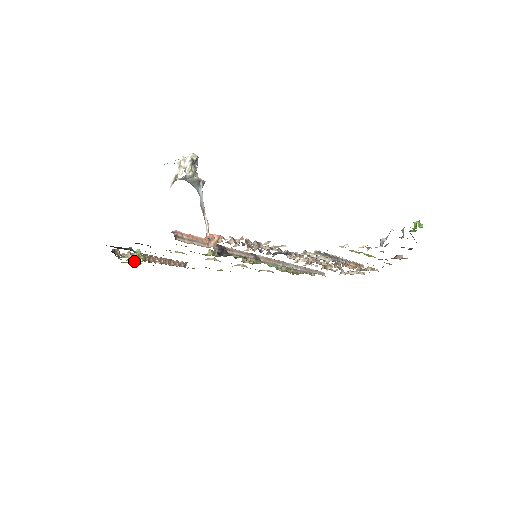
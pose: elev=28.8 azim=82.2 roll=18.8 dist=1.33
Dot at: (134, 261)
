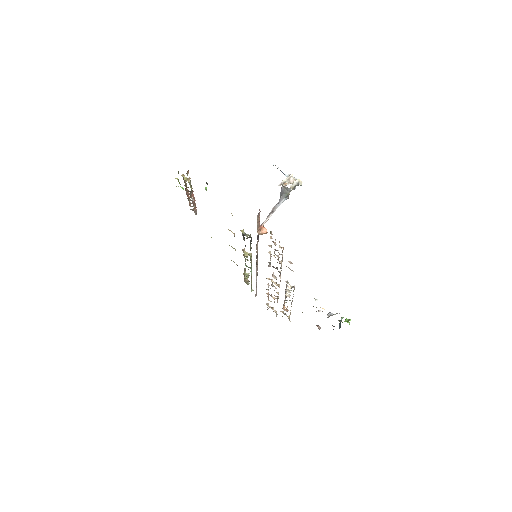
Dot at: occluded
